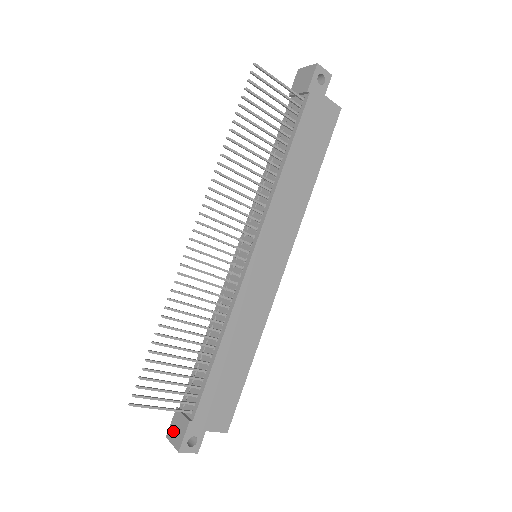
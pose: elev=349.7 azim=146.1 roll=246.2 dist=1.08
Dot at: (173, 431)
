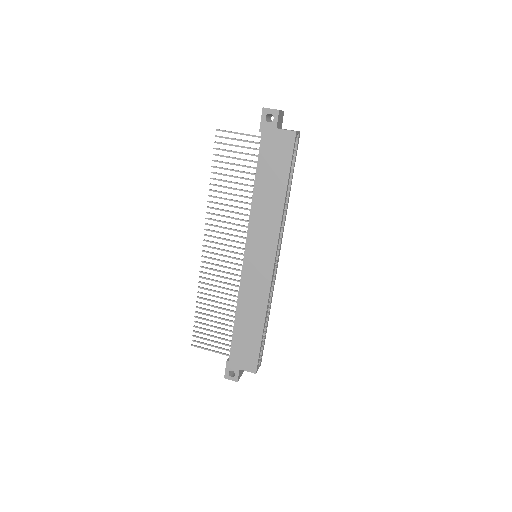
Dot at: occluded
